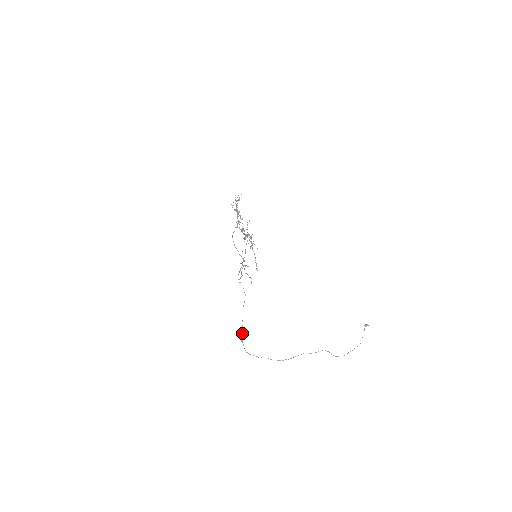
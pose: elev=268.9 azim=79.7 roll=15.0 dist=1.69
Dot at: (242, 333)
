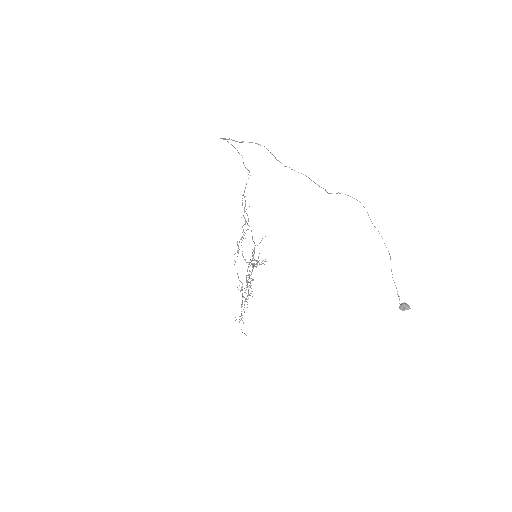
Dot at: occluded
